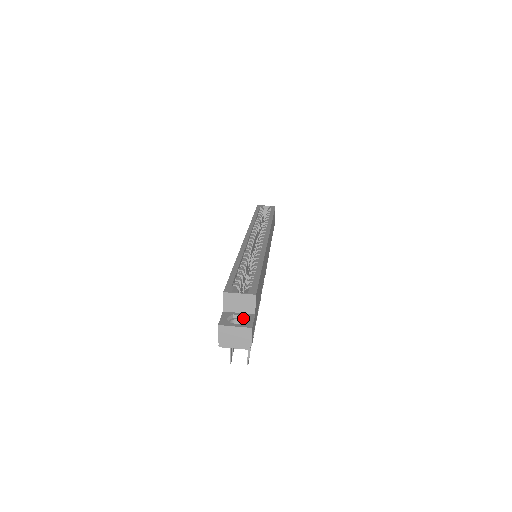
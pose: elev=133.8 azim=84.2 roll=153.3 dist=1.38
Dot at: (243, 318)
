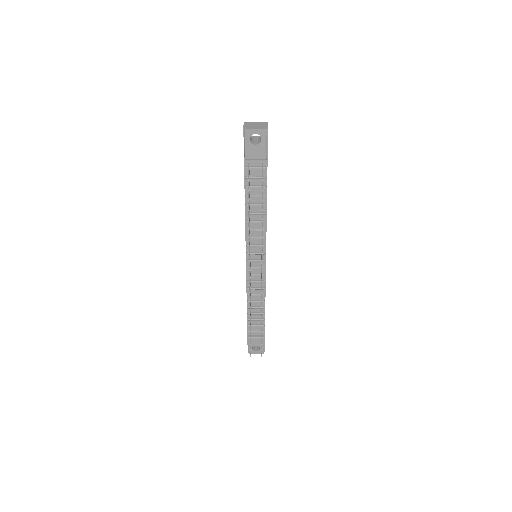
Dot at: occluded
